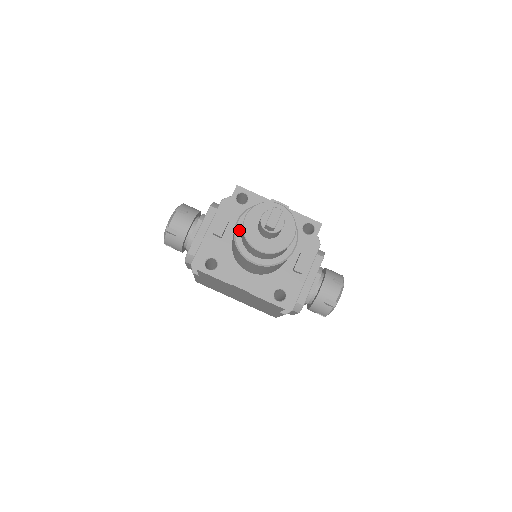
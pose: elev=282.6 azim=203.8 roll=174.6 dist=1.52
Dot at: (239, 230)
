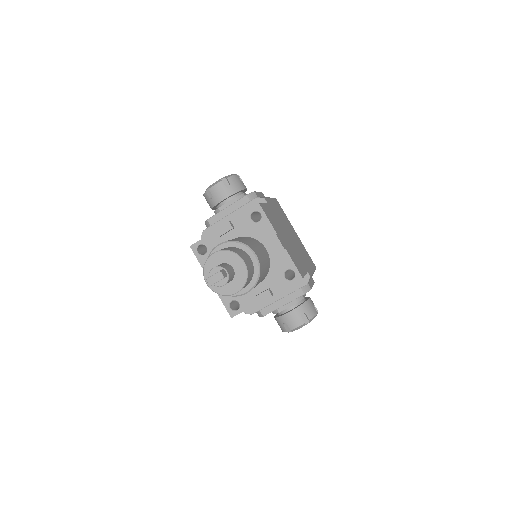
Dot at: occluded
